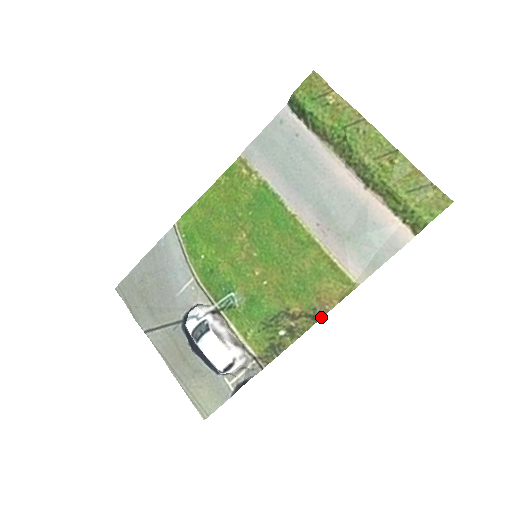
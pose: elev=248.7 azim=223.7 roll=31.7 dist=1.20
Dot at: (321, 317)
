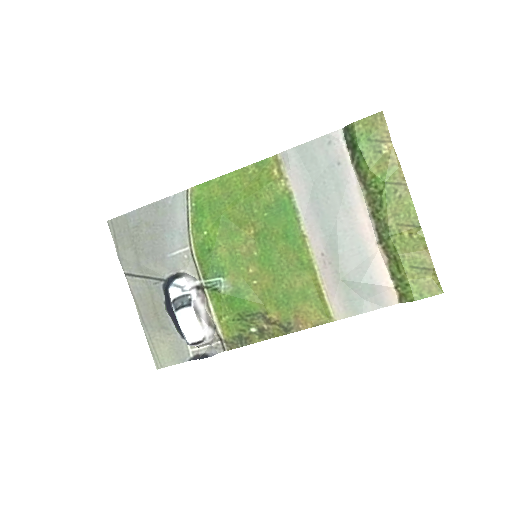
Dot at: (292, 332)
